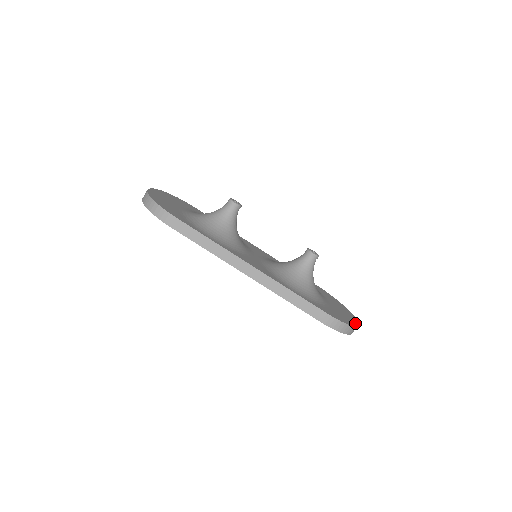
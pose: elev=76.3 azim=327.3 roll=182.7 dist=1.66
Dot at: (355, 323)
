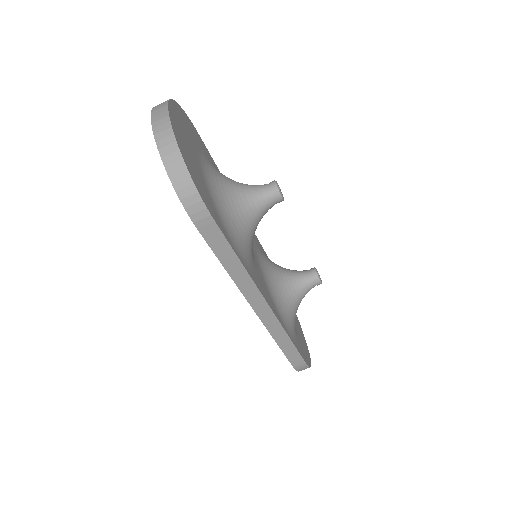
Dot at: (308, 352)
